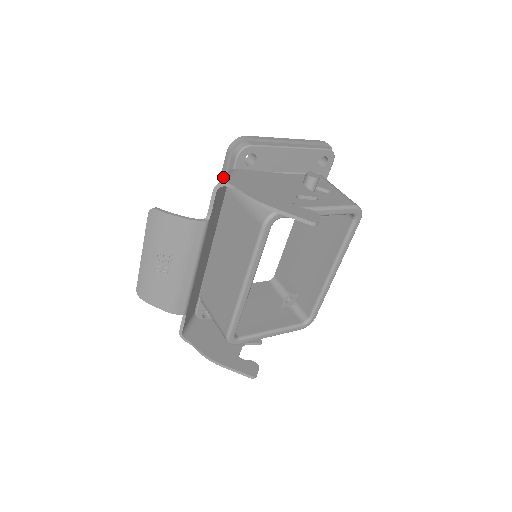
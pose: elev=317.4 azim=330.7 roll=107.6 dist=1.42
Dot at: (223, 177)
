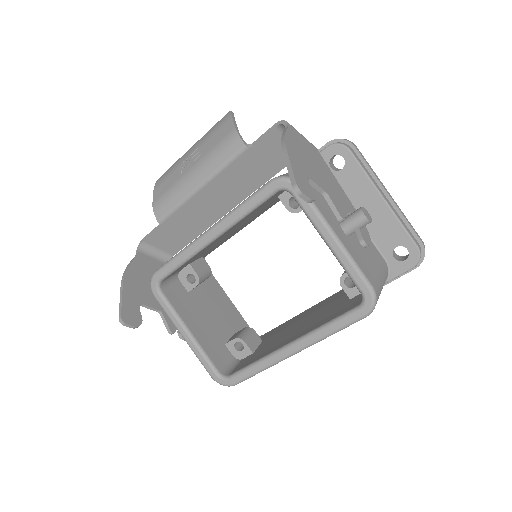
Dot at: occluded
